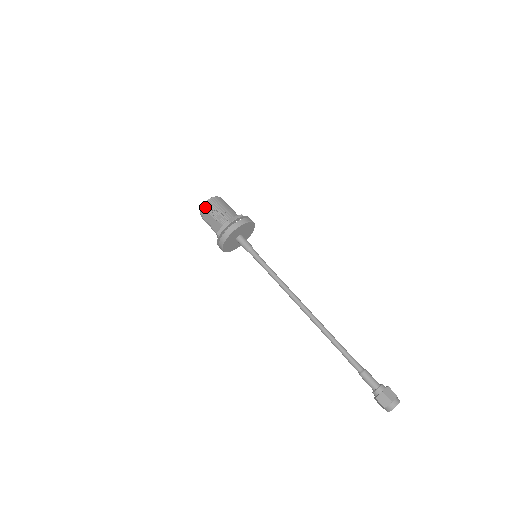
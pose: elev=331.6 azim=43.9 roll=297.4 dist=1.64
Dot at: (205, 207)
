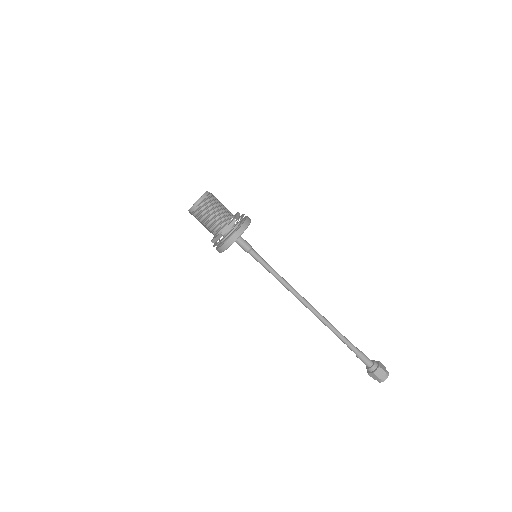
Dot at: (193, 214)
